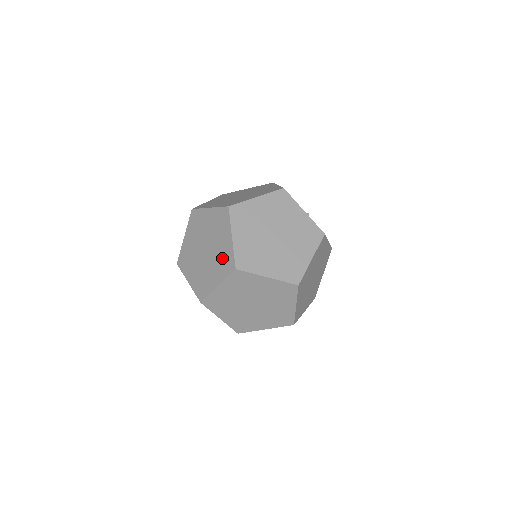
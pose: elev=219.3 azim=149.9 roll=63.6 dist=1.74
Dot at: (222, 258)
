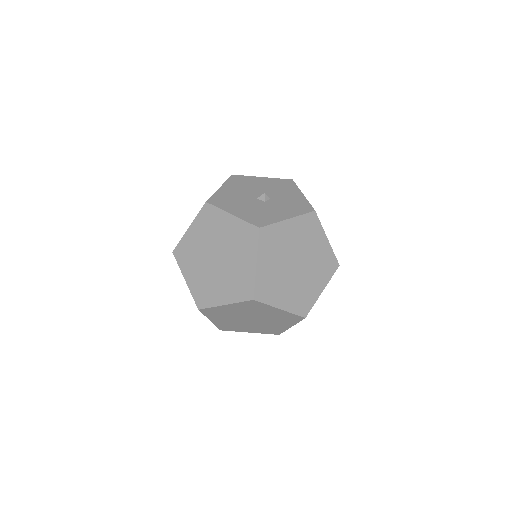
Dot at: occluded
